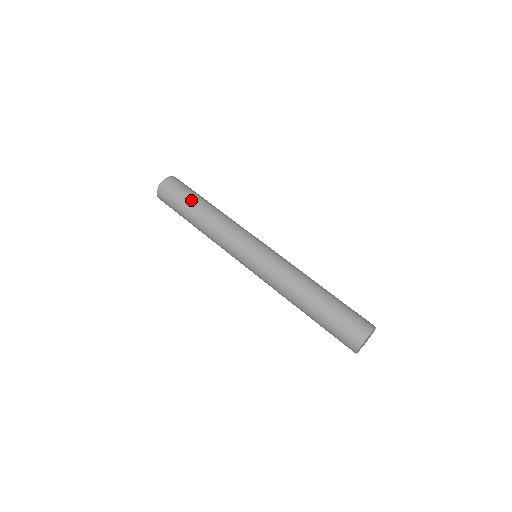
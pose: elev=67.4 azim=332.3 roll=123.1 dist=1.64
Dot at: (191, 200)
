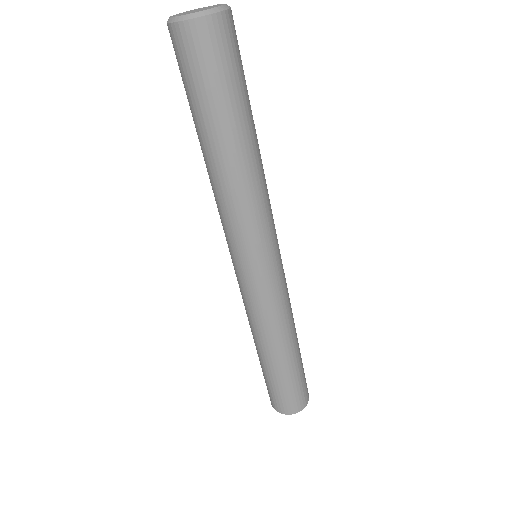
Dot at: (241, 110)
